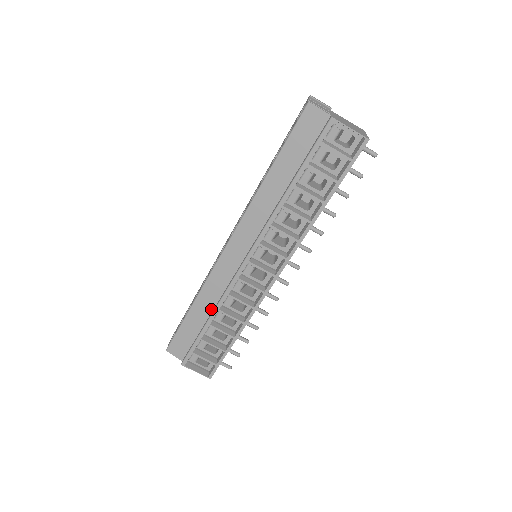
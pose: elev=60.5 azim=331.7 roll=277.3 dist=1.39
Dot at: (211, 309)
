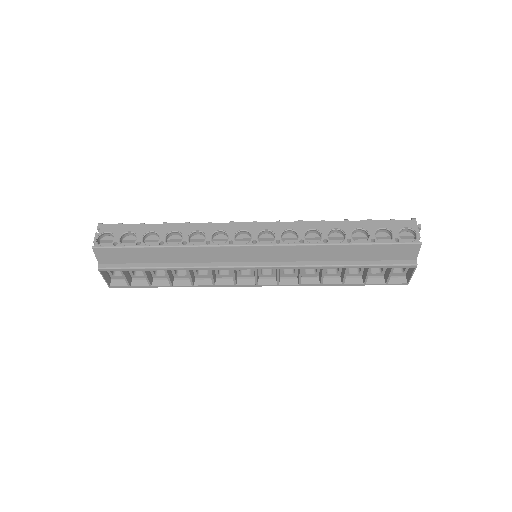
Dot at: (180, 261)
